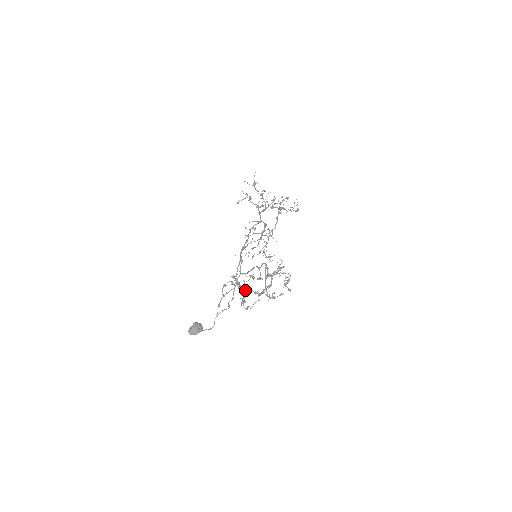
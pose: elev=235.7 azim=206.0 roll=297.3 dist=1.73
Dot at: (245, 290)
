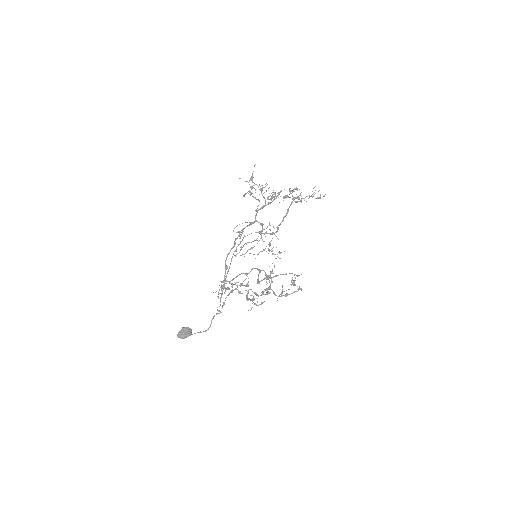
Dot at: occluded
